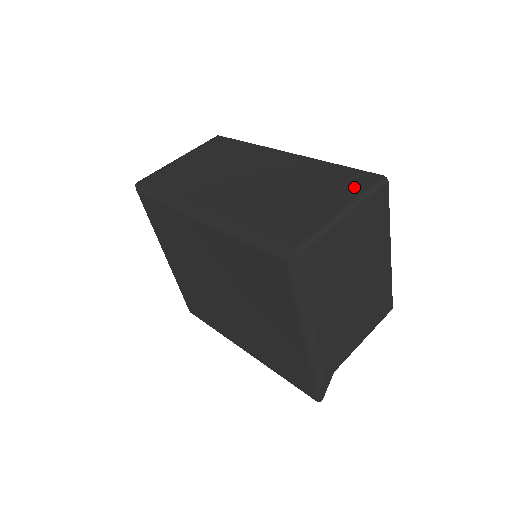
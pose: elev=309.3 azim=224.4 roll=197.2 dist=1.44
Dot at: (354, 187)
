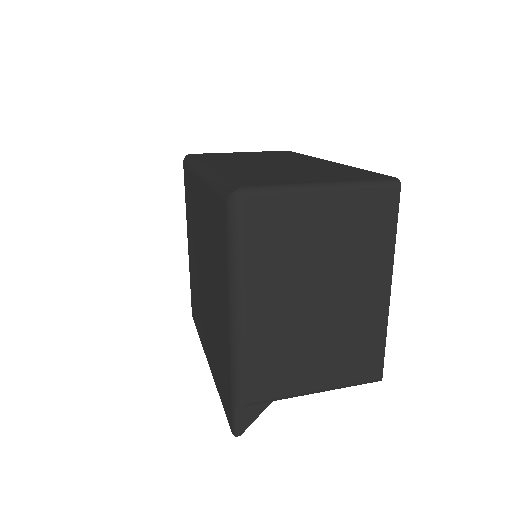
Dot at: (356, 177)
